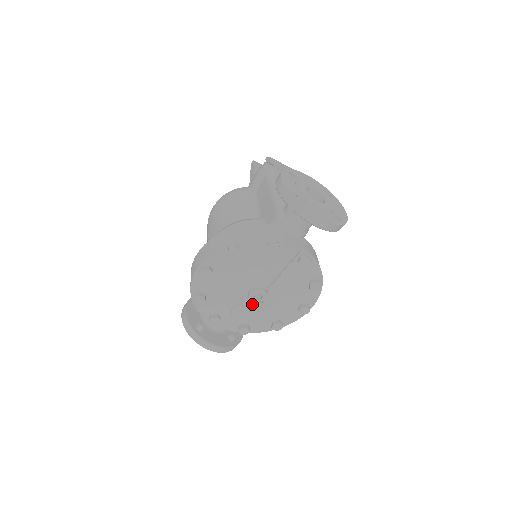
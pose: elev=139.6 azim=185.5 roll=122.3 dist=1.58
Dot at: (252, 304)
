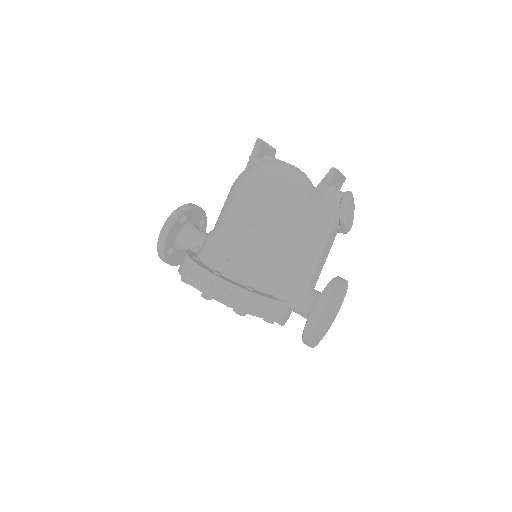
Dot at: occluded
